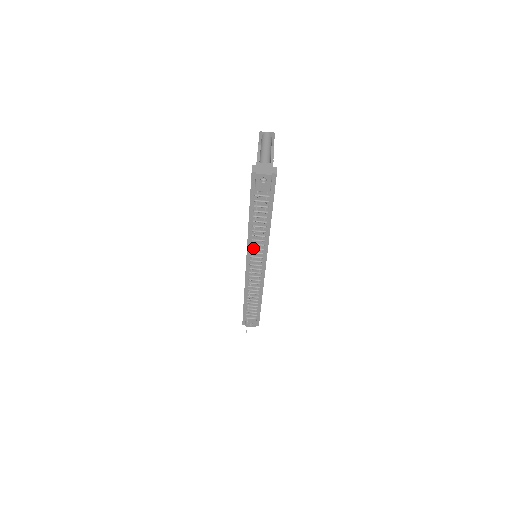
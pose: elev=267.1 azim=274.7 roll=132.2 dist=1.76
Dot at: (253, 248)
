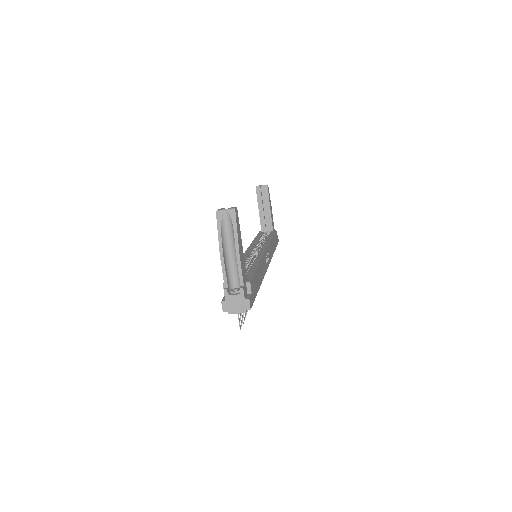
Dot at: occluded
